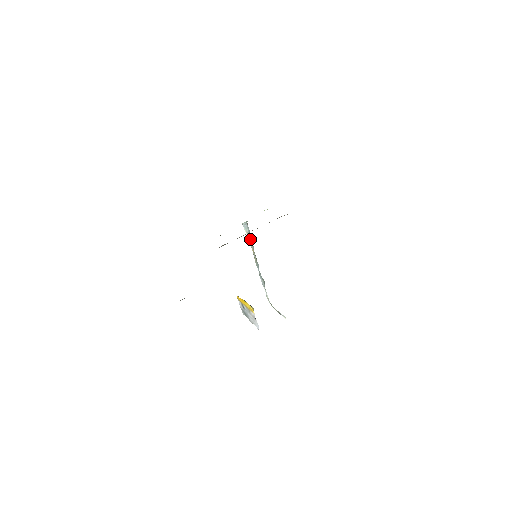
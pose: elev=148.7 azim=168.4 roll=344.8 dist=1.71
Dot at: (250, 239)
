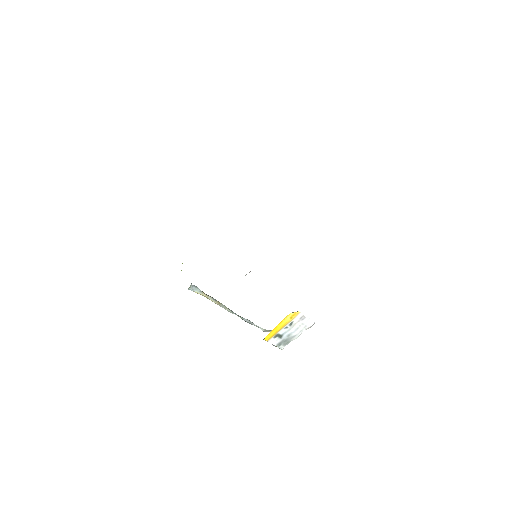
Dot at: (207, 295)
